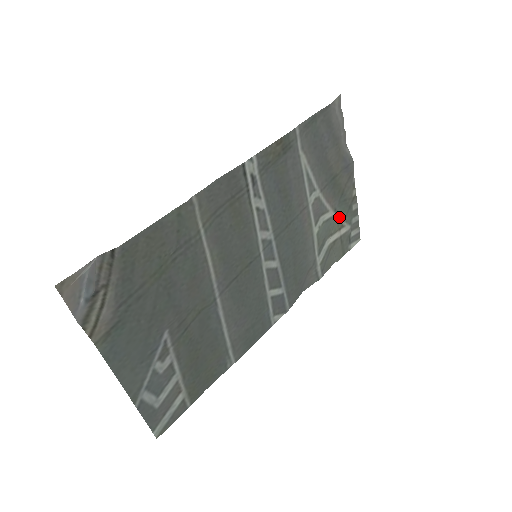
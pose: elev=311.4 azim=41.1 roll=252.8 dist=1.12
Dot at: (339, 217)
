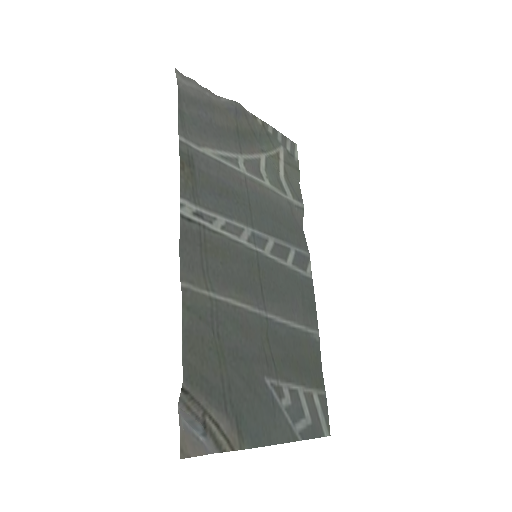
Dot at: (269, 152)
